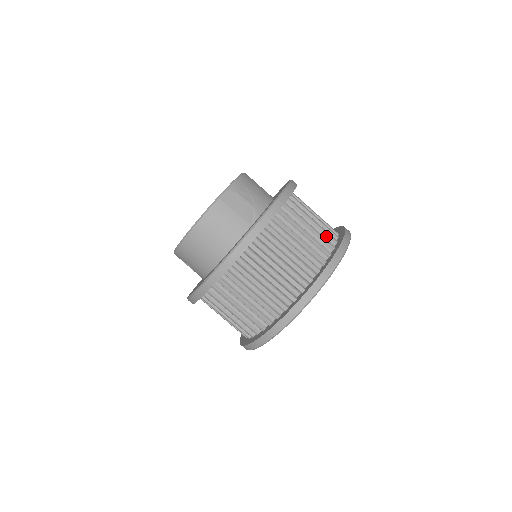
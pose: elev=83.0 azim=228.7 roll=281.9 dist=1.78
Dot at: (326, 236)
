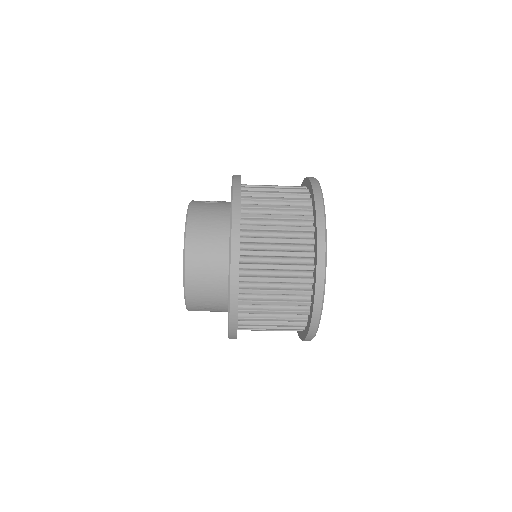
Dot at: (294, 320)
